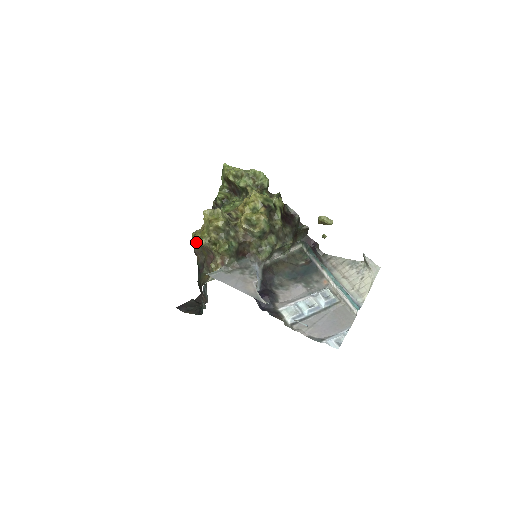
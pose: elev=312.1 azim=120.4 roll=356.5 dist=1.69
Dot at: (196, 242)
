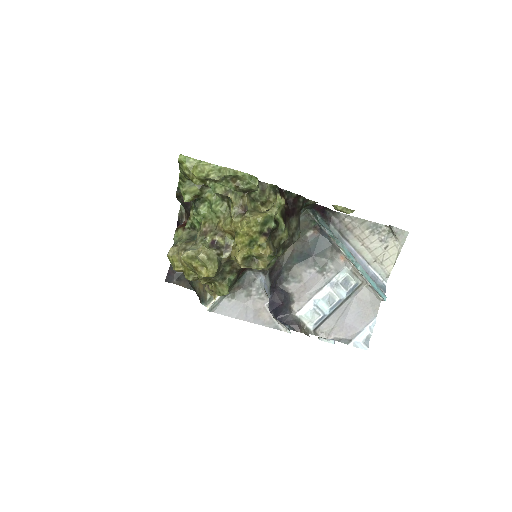
Dot at: (178, 271)
